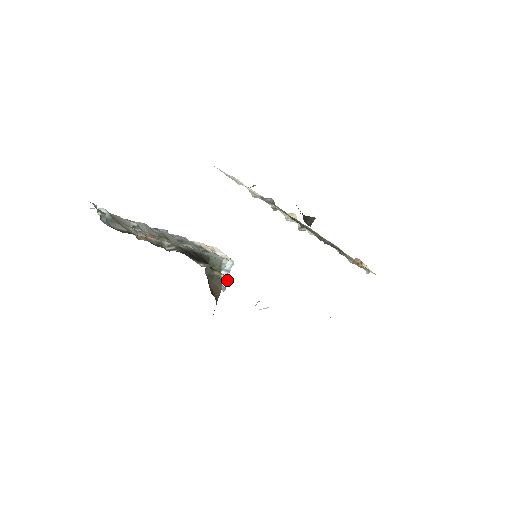
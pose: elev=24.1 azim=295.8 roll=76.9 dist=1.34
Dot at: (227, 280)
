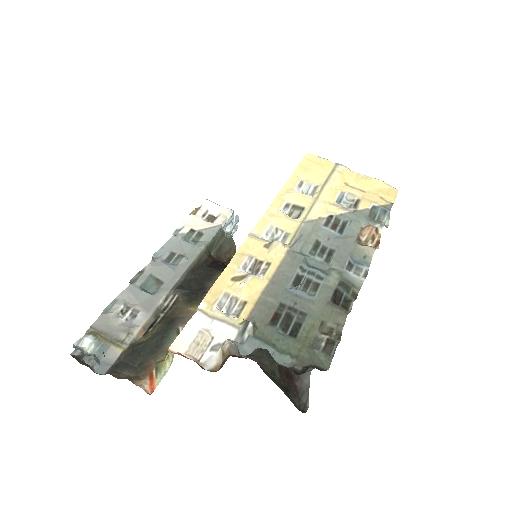
Dot at: (235, 224)
